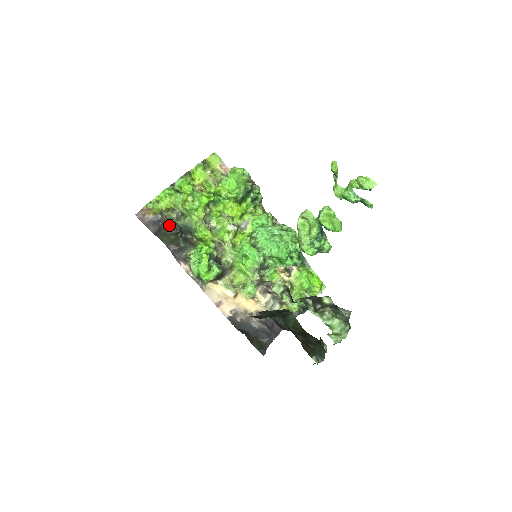
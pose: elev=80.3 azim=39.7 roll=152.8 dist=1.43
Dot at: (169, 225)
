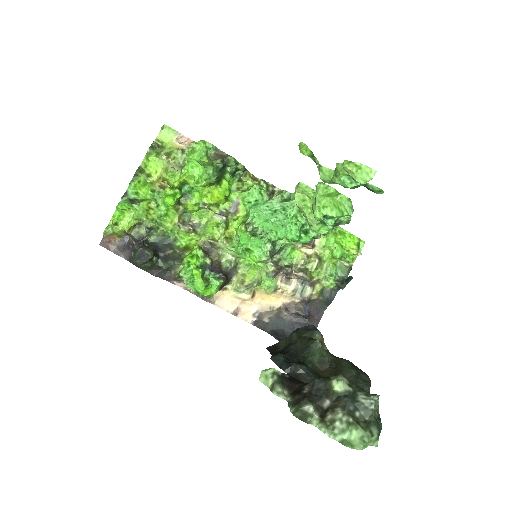
Dot at: (136, 254)
